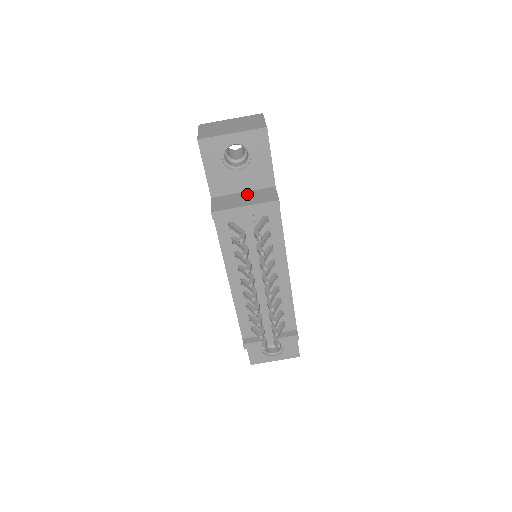
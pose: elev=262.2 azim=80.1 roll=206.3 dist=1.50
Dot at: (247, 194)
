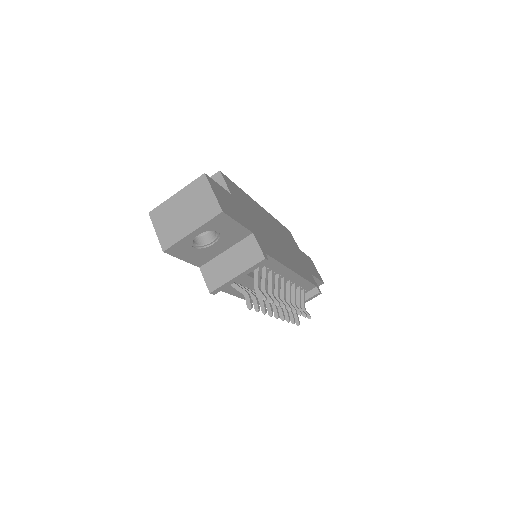
Dot at: (231, 254)
